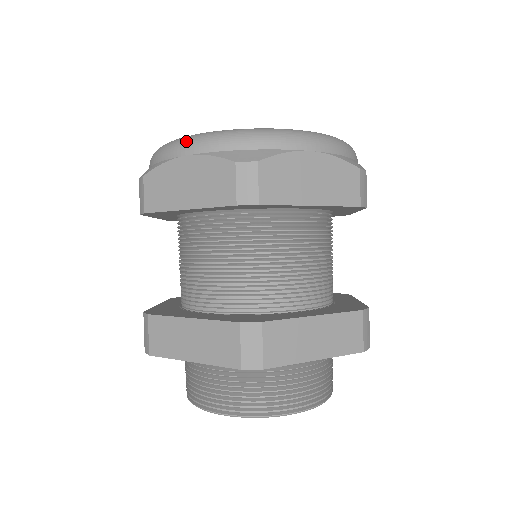
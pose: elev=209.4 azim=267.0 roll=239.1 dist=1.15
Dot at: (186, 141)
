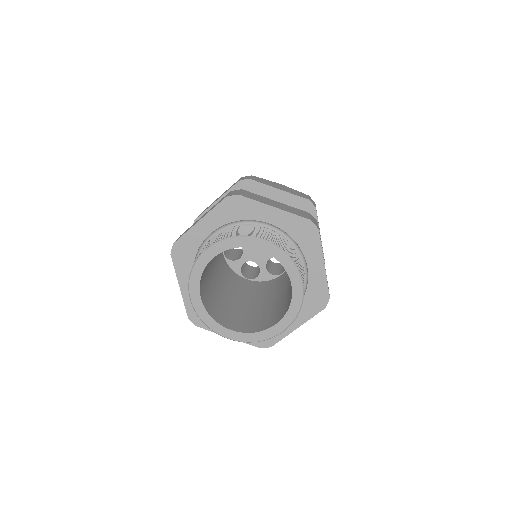
Dot at: occluded
